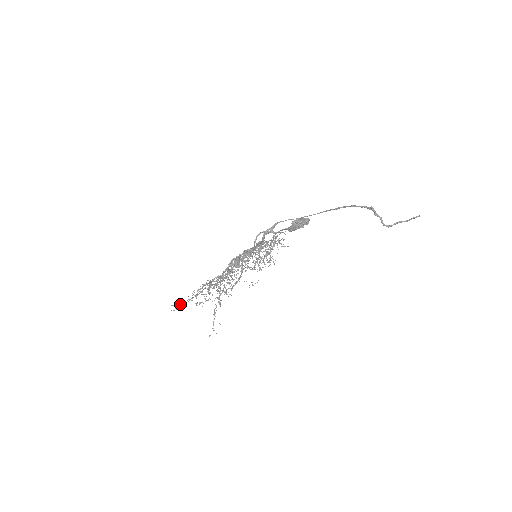
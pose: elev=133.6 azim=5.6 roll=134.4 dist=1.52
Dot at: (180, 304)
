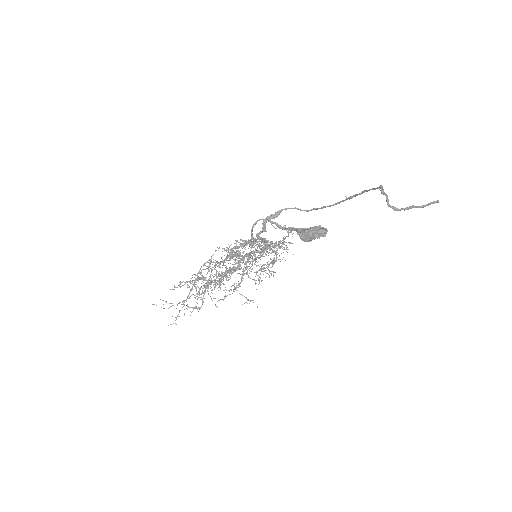
Dot at: occluded
